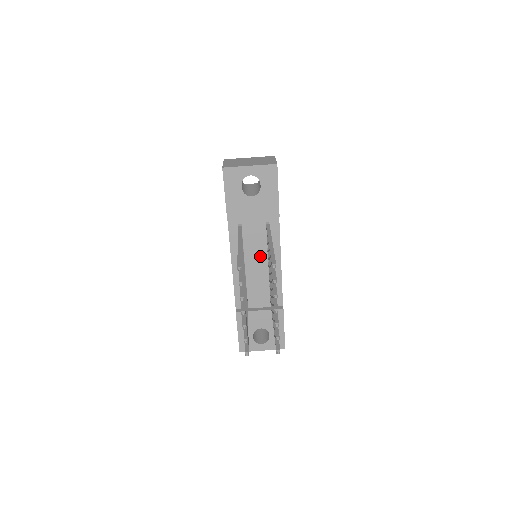
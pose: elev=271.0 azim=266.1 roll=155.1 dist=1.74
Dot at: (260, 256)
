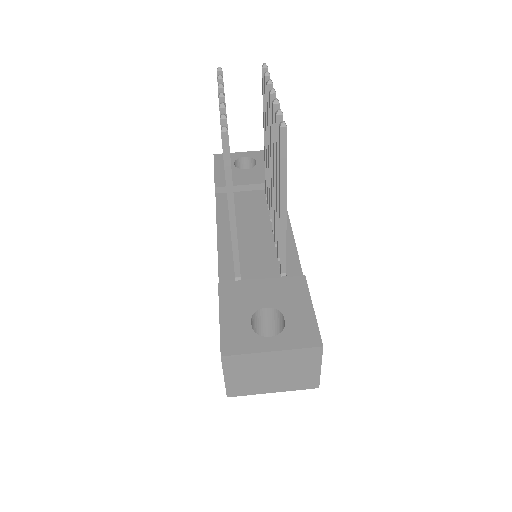
Dot at: (259, 224)
